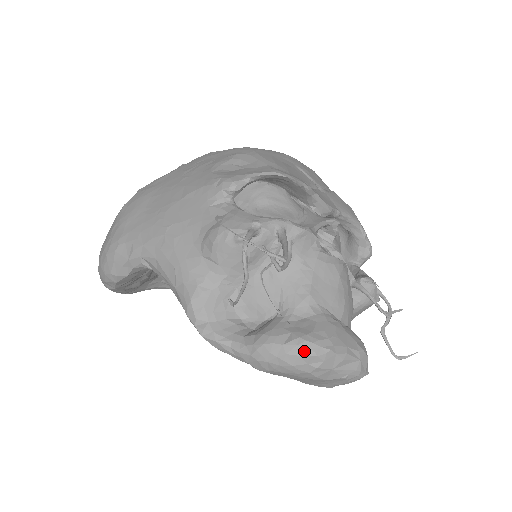
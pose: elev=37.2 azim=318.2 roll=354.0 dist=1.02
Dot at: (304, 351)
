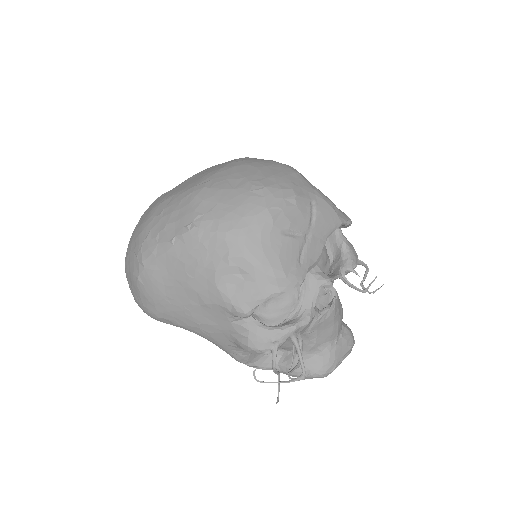
Dot at: occluded
